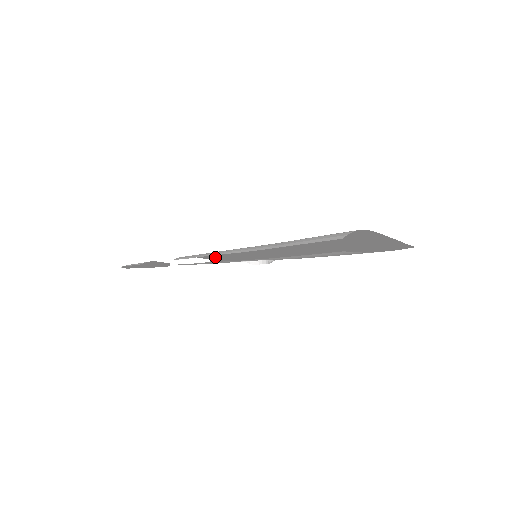
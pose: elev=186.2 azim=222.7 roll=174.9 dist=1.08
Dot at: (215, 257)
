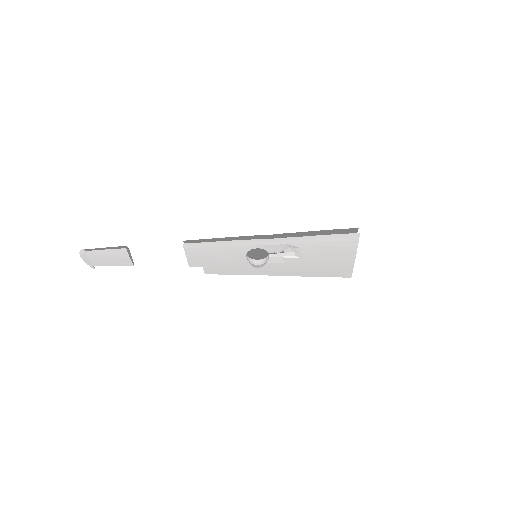
Dot at: occluded
